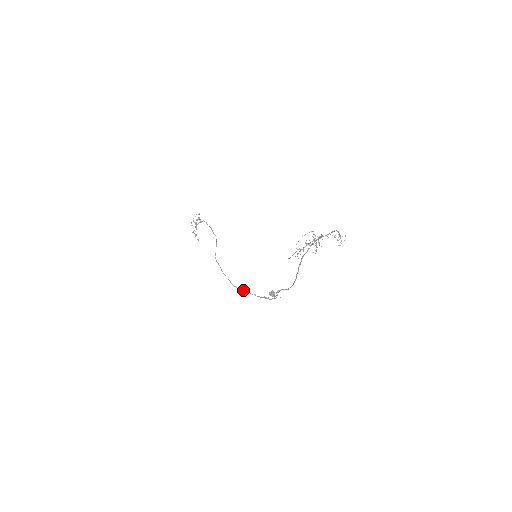
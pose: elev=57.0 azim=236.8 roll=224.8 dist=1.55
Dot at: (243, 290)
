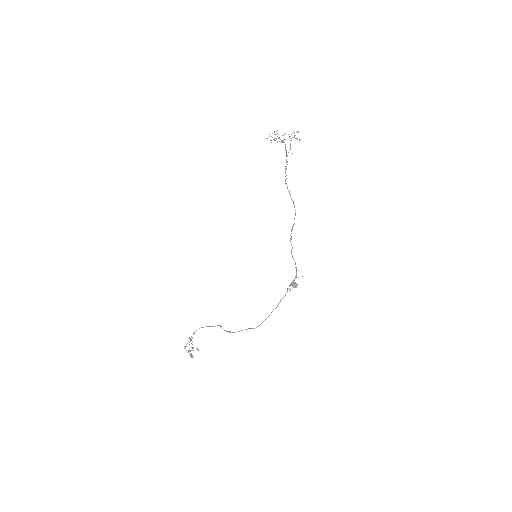
Dot at: occluded
